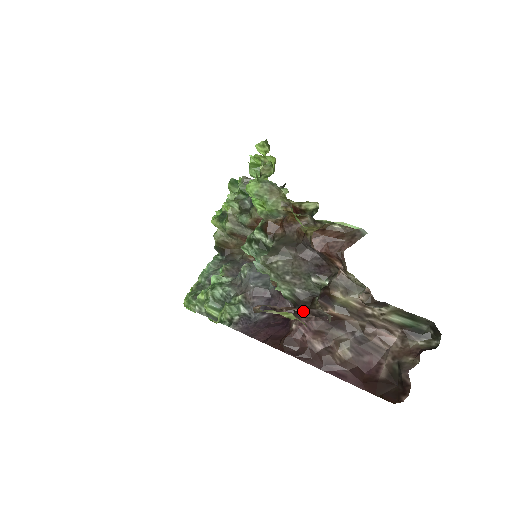
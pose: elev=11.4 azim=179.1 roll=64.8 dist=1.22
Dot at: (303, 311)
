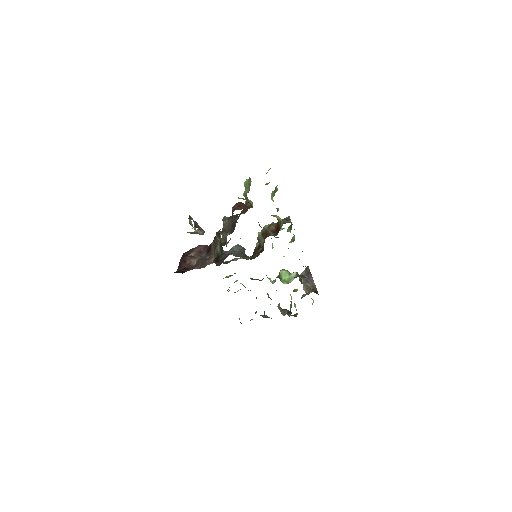
Dot at: (195, 223)
